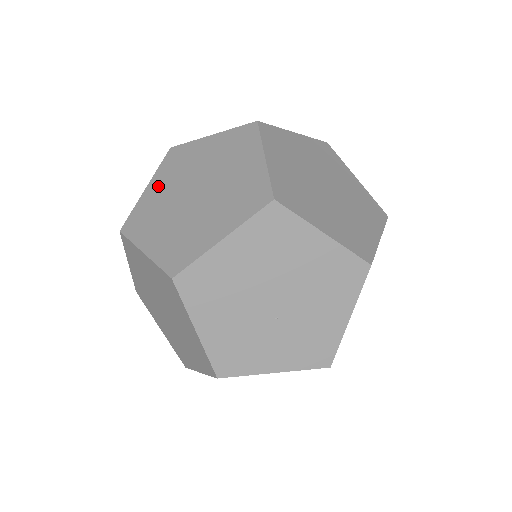
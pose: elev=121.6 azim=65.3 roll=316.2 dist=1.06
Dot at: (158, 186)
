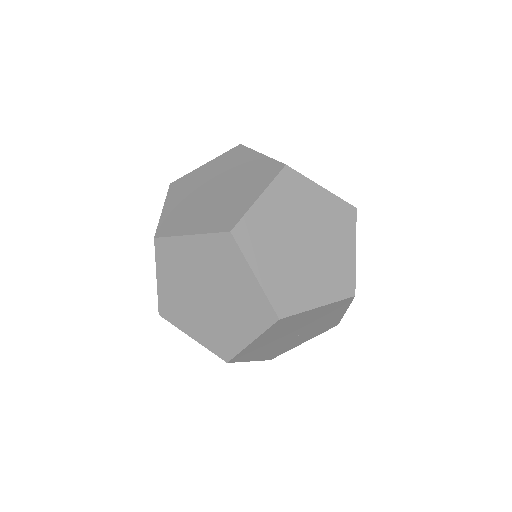
Dot at: (168, 280)
